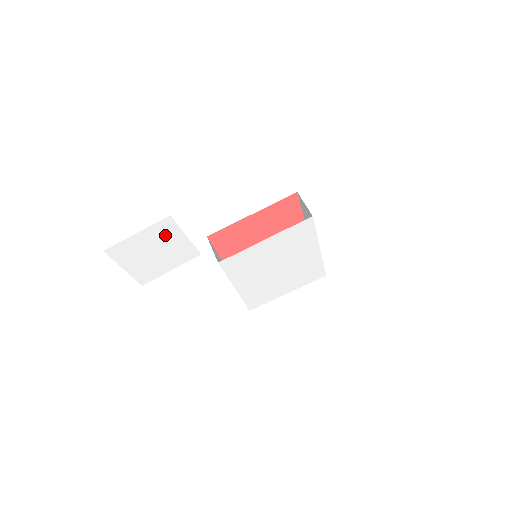
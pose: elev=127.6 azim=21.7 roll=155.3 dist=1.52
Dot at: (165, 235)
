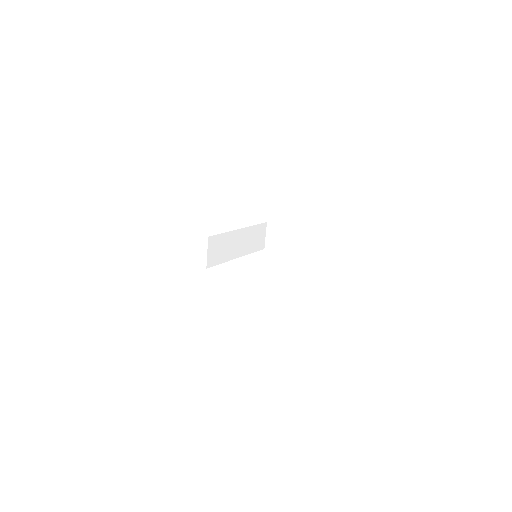
Dot at: occluded
